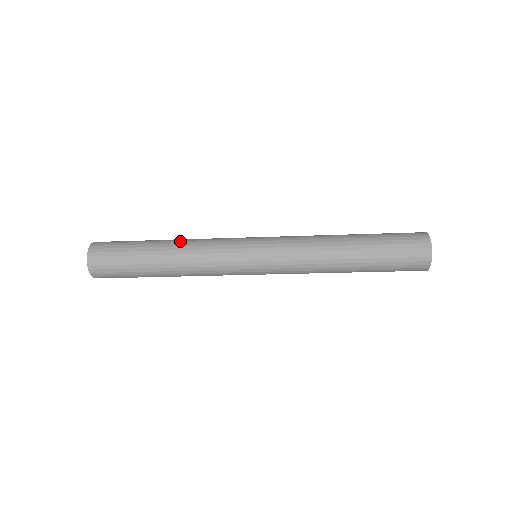
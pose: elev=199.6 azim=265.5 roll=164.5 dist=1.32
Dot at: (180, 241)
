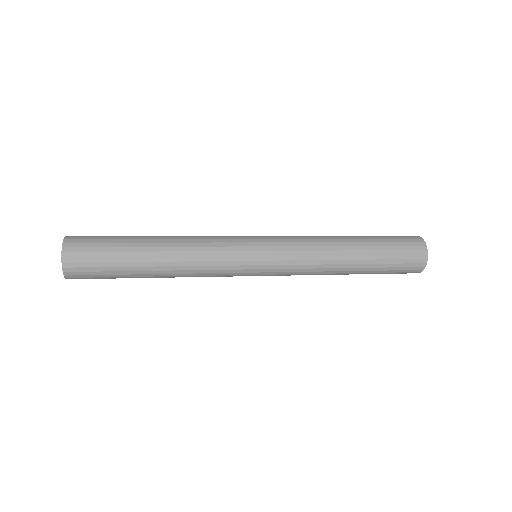
Dot at: (175, 236)
